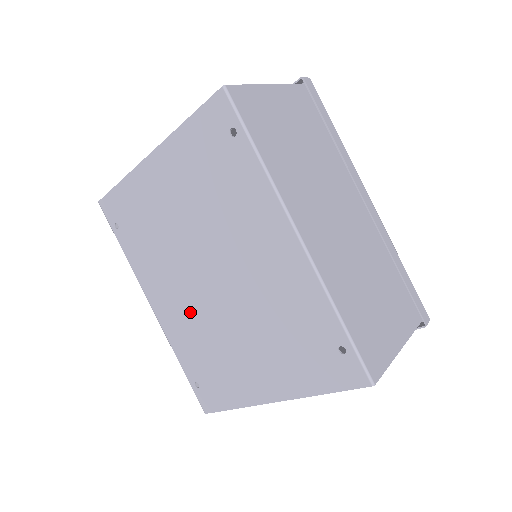
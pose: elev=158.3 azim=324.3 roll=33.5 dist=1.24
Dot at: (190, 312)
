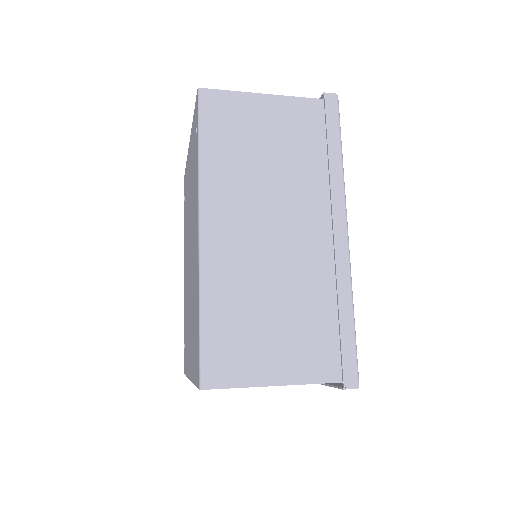
Dot at: occluded
